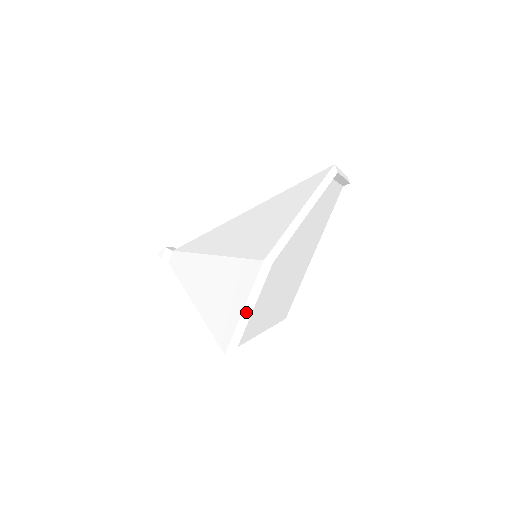
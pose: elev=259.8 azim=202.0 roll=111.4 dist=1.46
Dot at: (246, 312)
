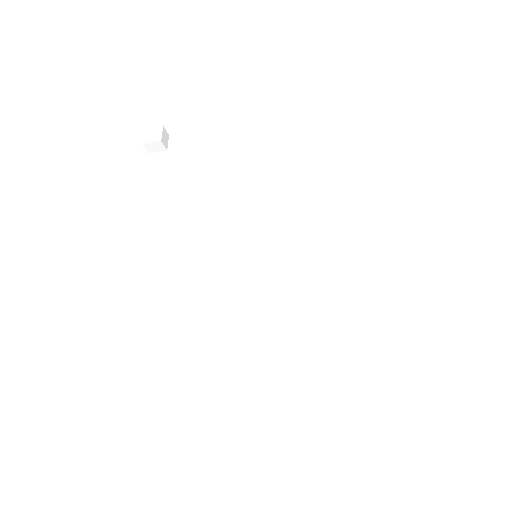
Dot at: (243, 380)
